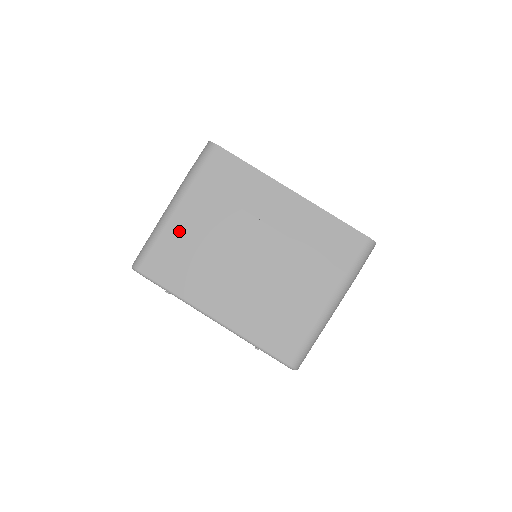
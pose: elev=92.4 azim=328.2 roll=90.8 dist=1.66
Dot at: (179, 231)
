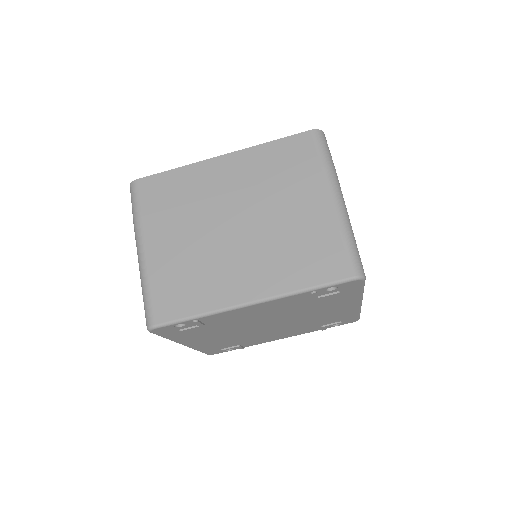
Dot at: (161, 263)
